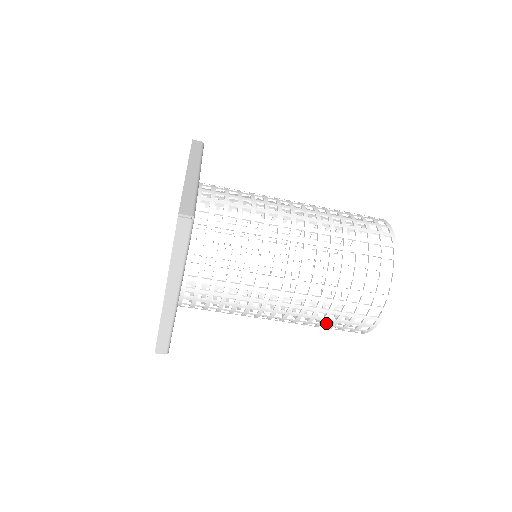
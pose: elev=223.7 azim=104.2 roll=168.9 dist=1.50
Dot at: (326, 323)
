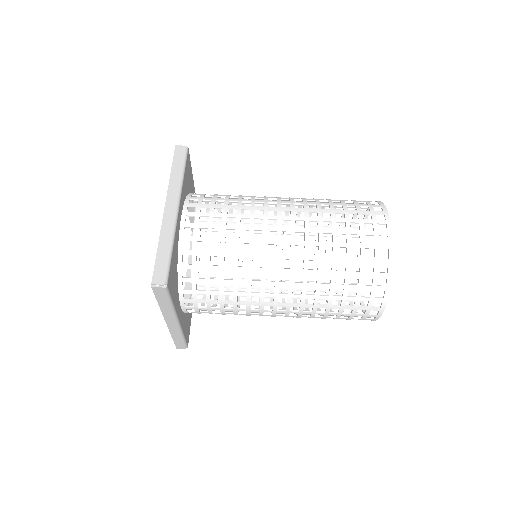
Dot at: (340, 257)
